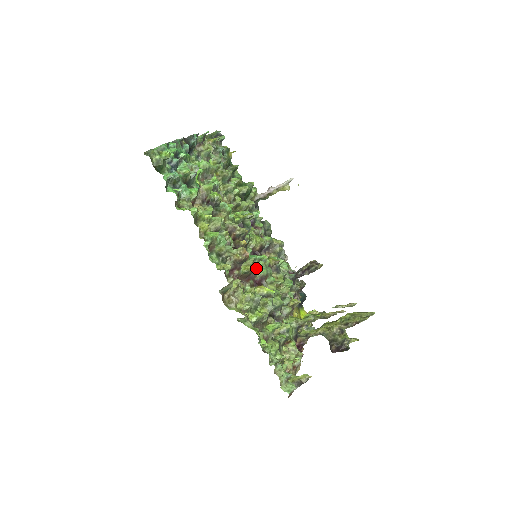
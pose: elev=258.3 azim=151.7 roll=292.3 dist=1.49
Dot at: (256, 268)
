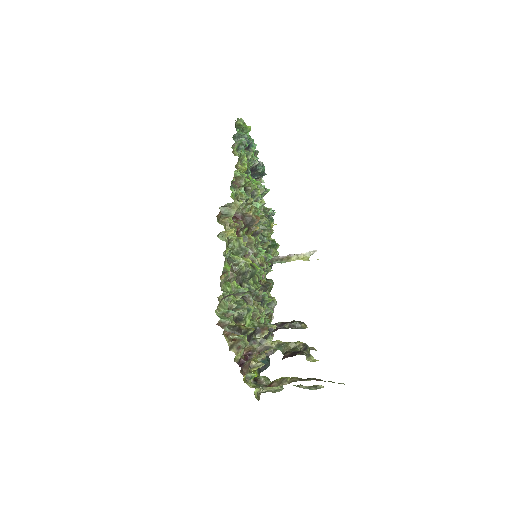
Dot at: (254, 247)
